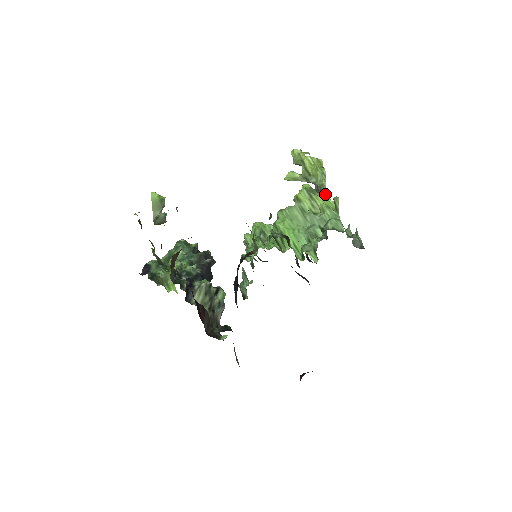
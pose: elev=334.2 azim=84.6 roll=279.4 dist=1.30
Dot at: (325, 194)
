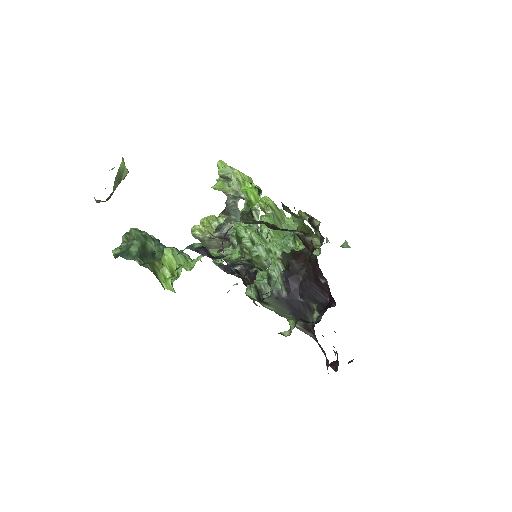
Dot at: (282, 210)
